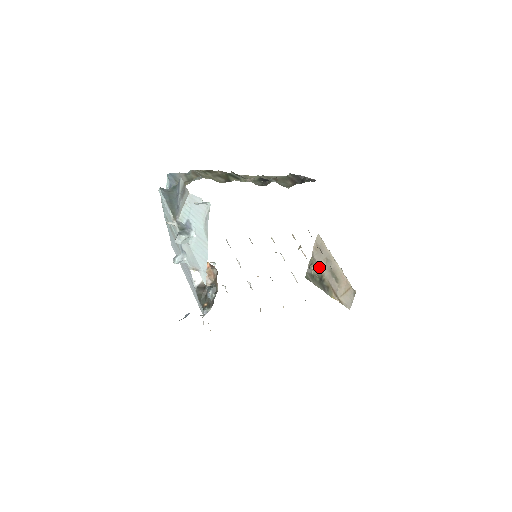
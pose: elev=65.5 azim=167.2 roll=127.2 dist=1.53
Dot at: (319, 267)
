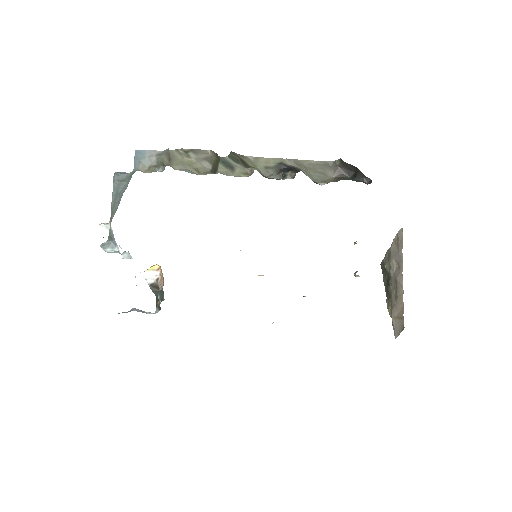
Dot at: (390, 266)
